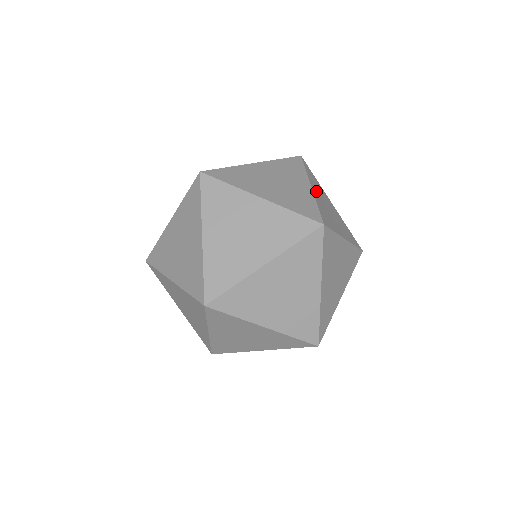
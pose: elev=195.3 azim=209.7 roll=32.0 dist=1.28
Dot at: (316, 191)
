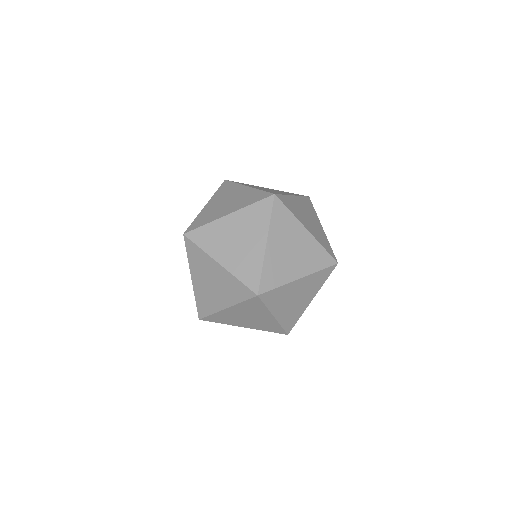
Dot at: (299, 202)
